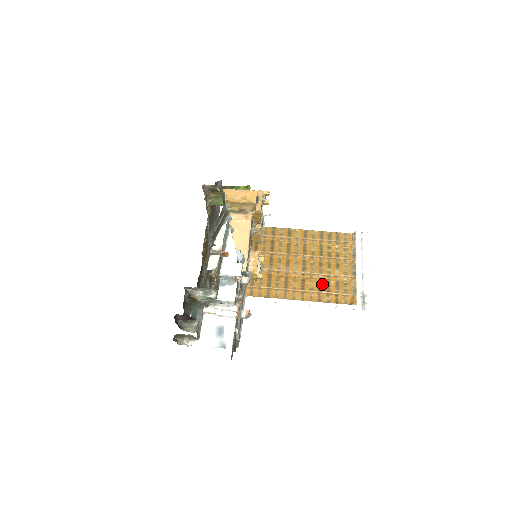
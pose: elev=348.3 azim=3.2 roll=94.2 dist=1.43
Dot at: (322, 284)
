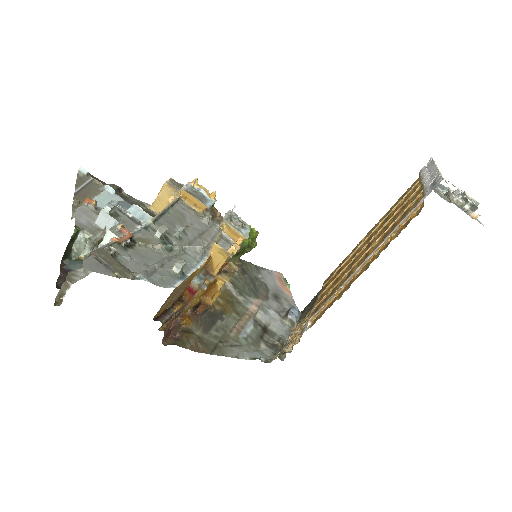
Dot at: (387, 233)
